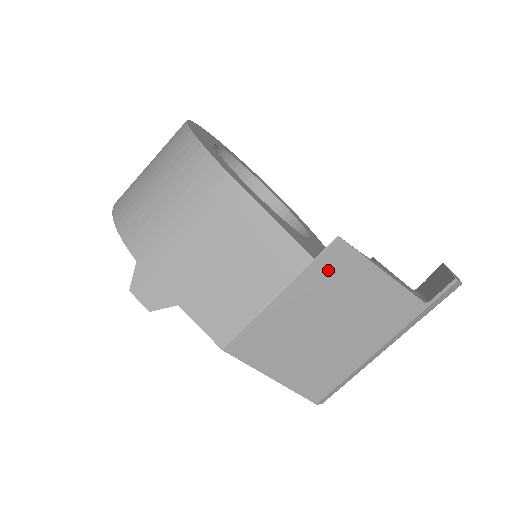
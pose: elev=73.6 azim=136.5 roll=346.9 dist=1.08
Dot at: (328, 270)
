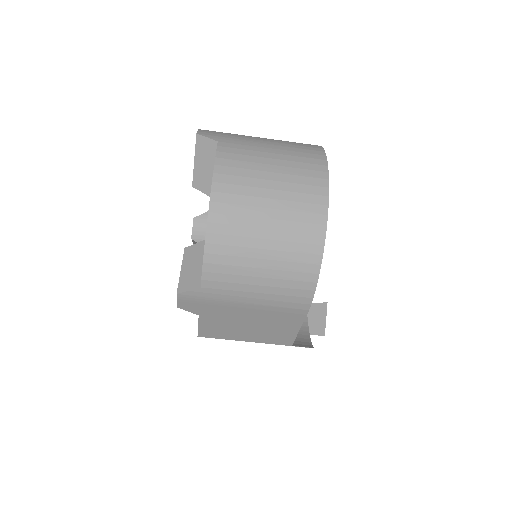
Dot at: occluded
